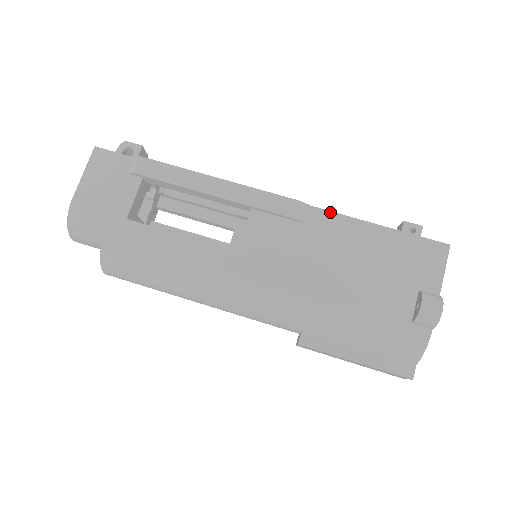
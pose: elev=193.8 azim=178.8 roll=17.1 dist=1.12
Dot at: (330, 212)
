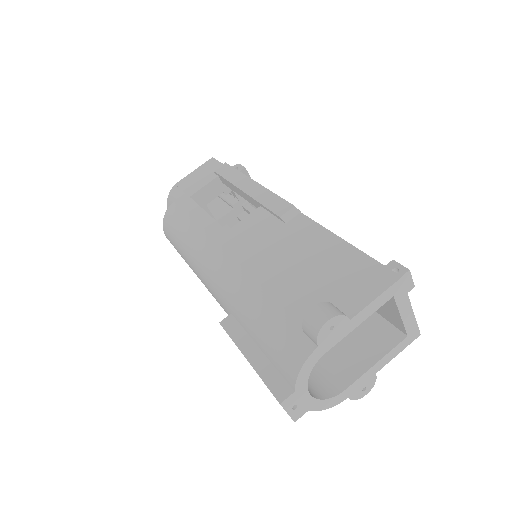
Dot at: (312, 221)
